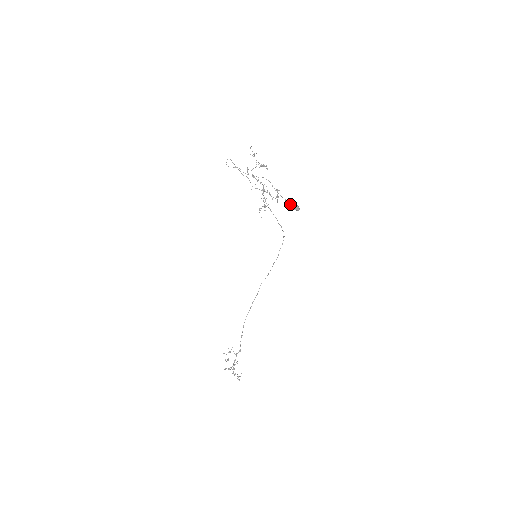
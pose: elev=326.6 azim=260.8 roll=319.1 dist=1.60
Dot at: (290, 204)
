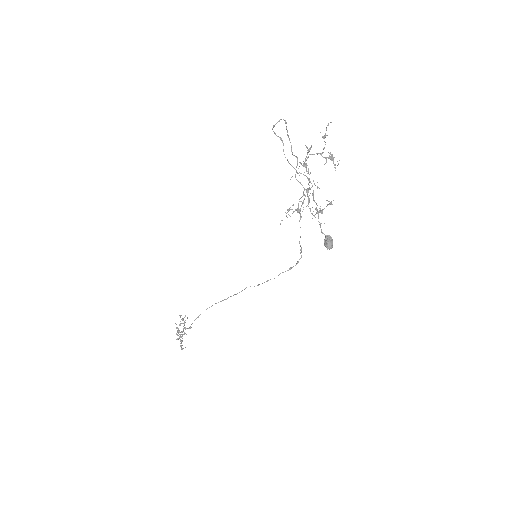
Dot at: occluded
